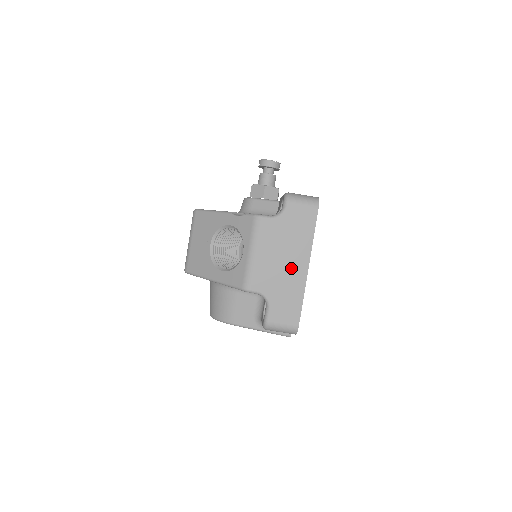
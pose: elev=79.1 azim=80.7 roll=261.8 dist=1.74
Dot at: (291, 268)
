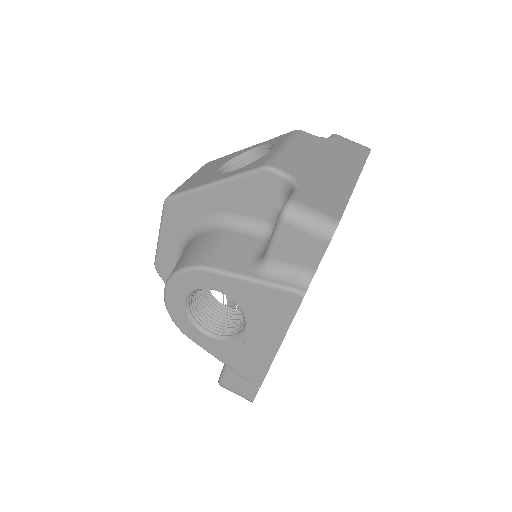
Dot at: (334, 172)
